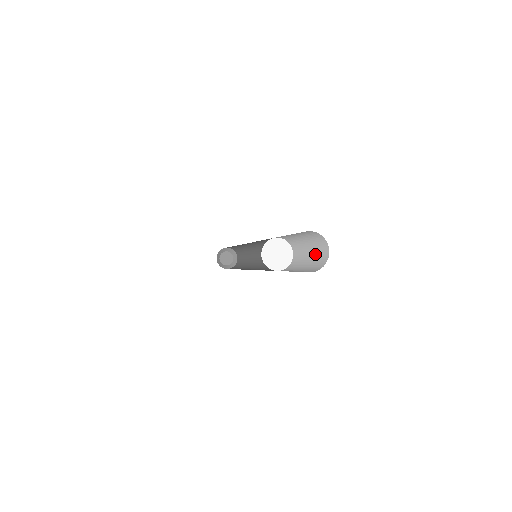
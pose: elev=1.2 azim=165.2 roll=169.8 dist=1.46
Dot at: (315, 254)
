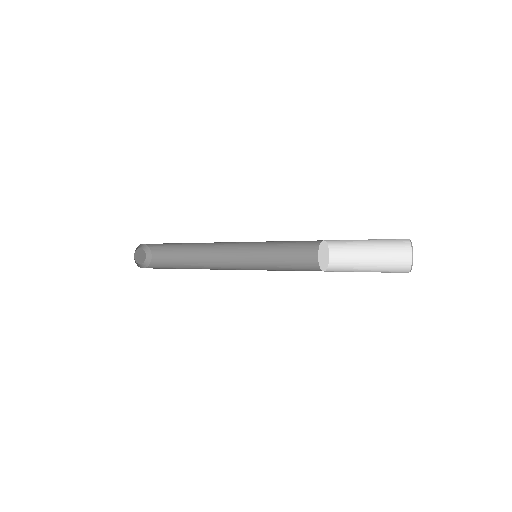
Dot at: (381, 267)
